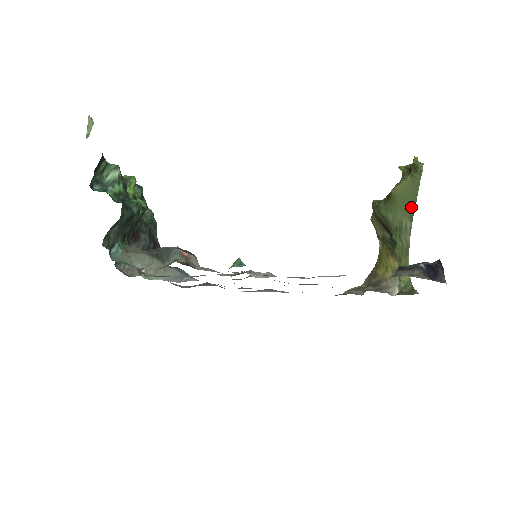
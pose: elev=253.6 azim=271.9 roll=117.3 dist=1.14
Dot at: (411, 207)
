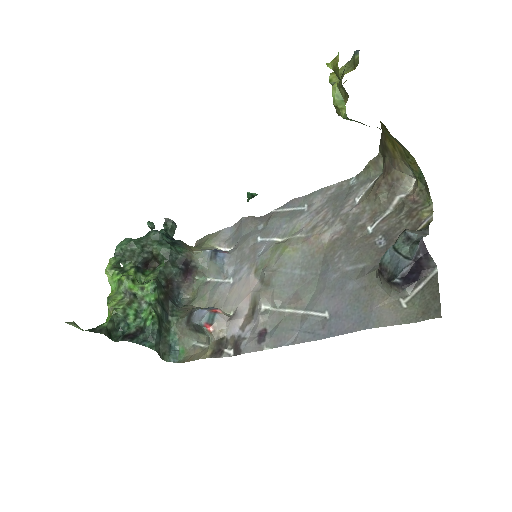
Dot at: occluded
